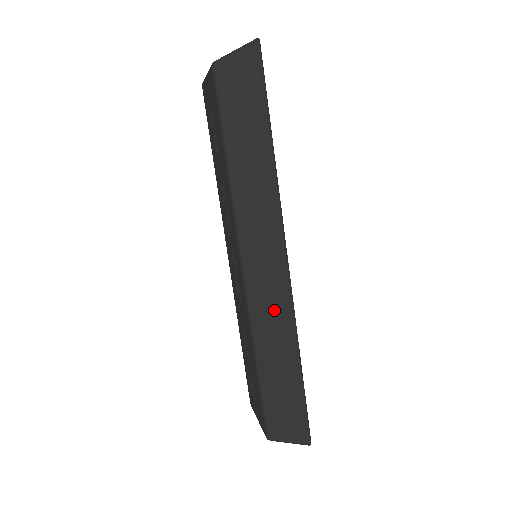
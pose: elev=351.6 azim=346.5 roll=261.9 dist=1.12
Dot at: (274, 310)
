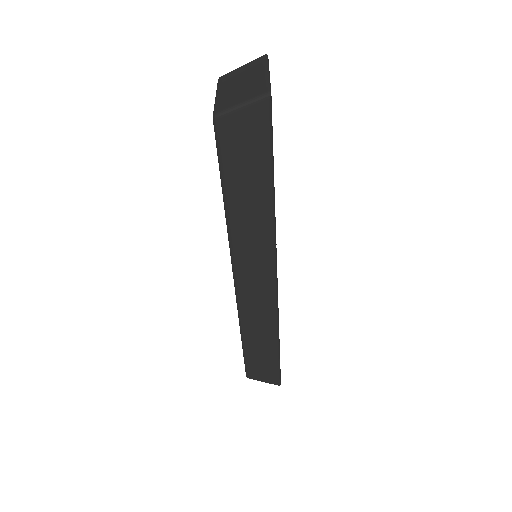
Dot at: (260, 313)
